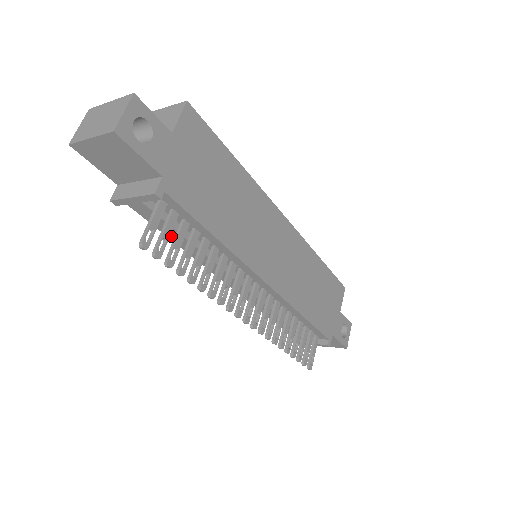
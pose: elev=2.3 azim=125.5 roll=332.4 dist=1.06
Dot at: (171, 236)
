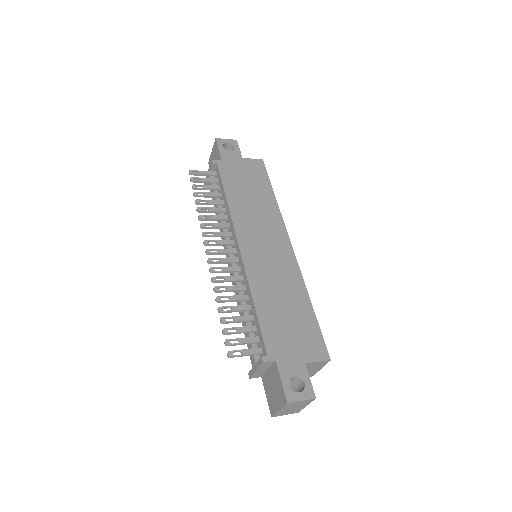
Dot at: occluded
